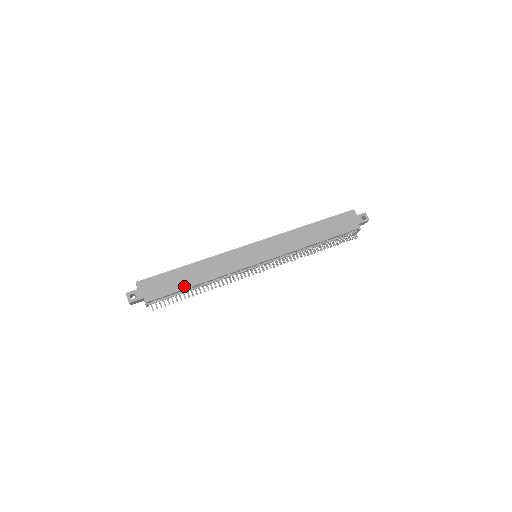
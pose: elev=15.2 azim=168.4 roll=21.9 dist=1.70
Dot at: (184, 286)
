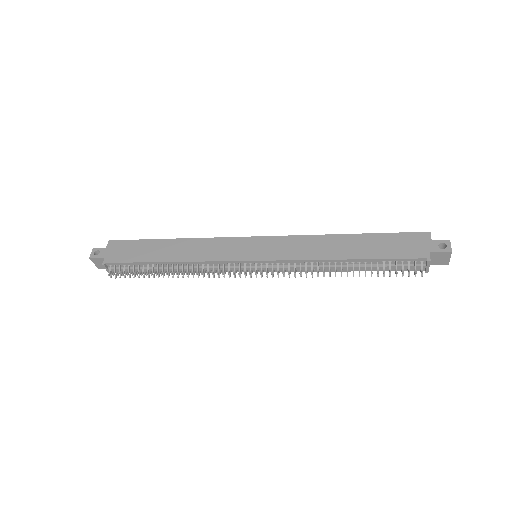
Dot at: (150, 259)
